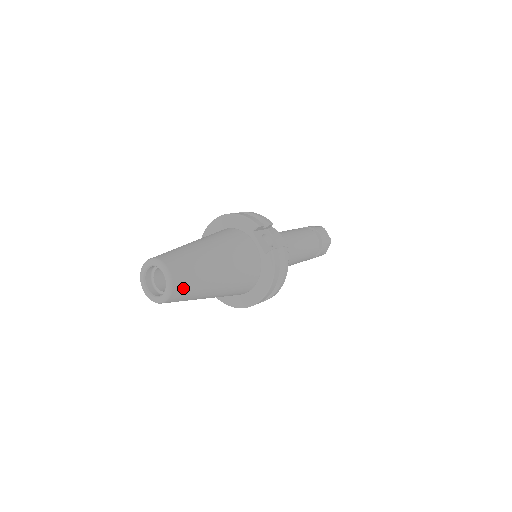
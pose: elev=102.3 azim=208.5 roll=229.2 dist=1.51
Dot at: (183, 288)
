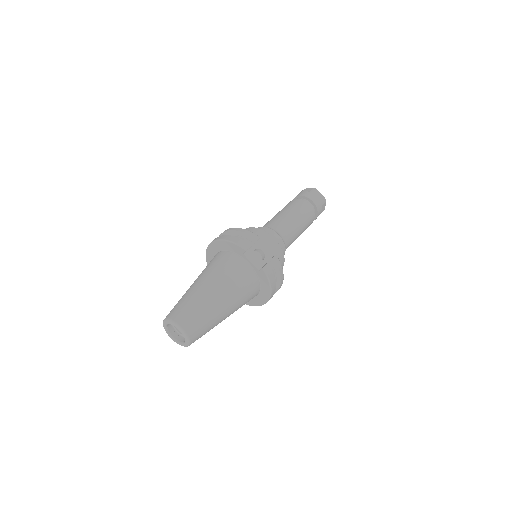
Dot at: (198, 334)
